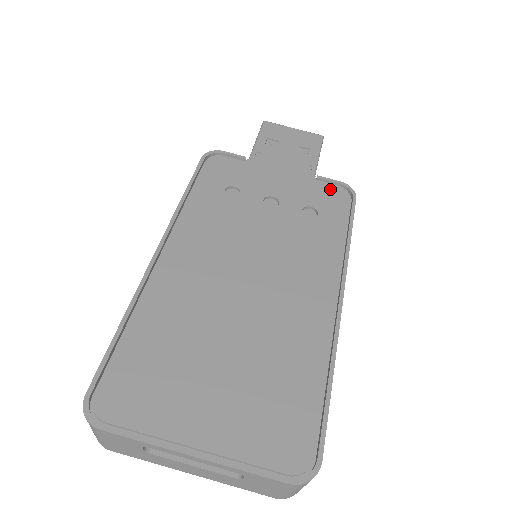
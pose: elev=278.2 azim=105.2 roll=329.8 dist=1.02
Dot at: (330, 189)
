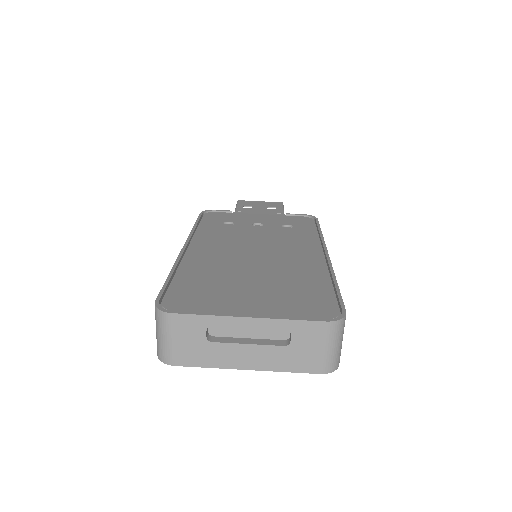
Dot at: (298, 218)
